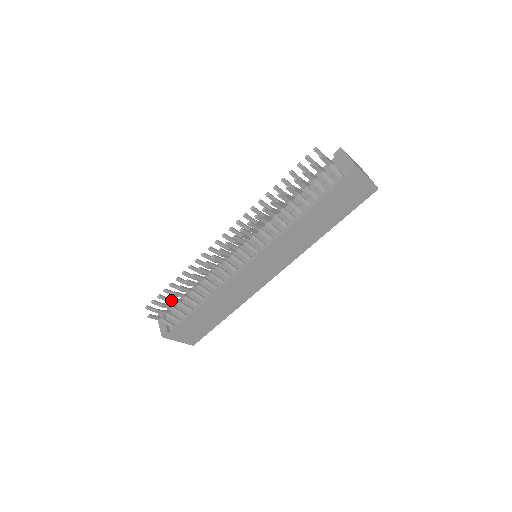
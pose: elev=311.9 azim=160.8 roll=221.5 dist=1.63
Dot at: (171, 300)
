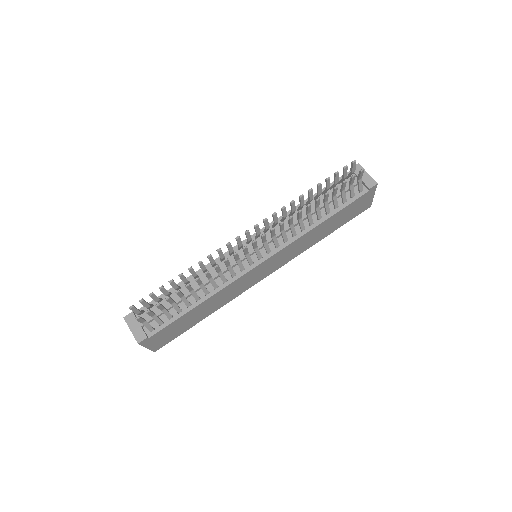
Dot at: (170, 300)
